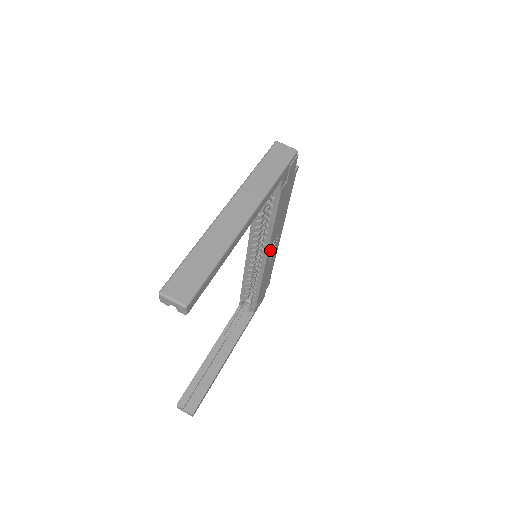
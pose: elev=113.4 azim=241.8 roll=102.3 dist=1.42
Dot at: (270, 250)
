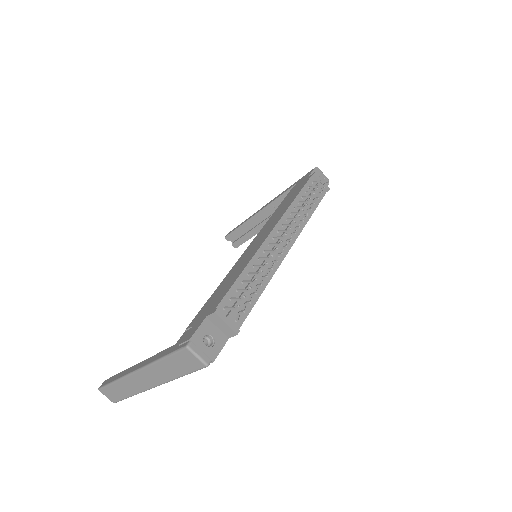
Dot at: occluded
